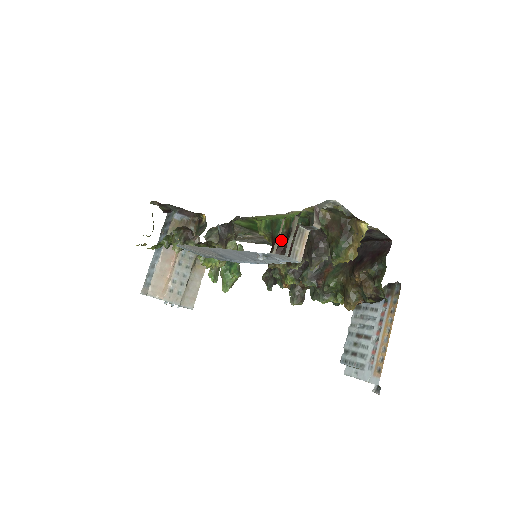
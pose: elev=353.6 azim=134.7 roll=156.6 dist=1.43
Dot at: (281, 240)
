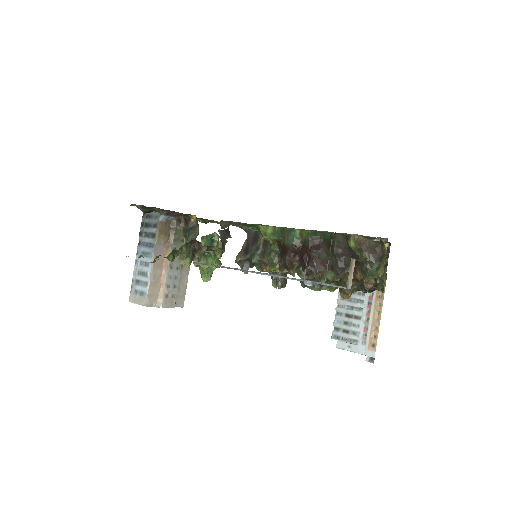
Dot at: (297, 249)
